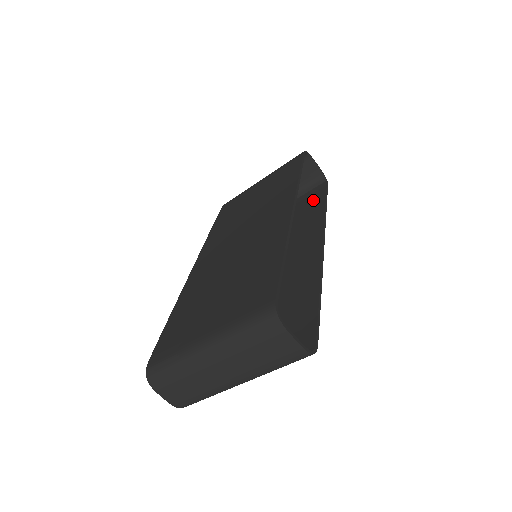
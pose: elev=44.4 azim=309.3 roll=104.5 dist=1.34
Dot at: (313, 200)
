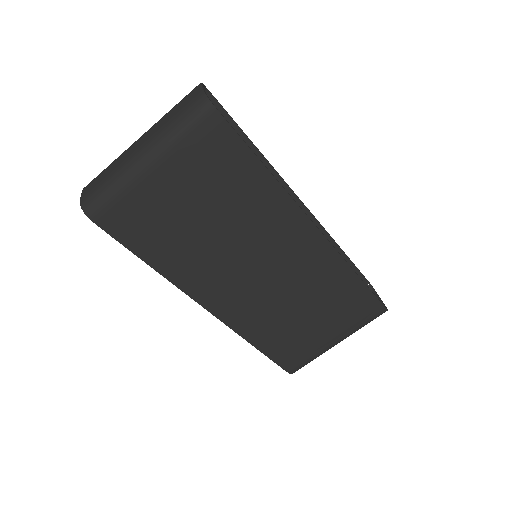
Dot at: (358, 302)
